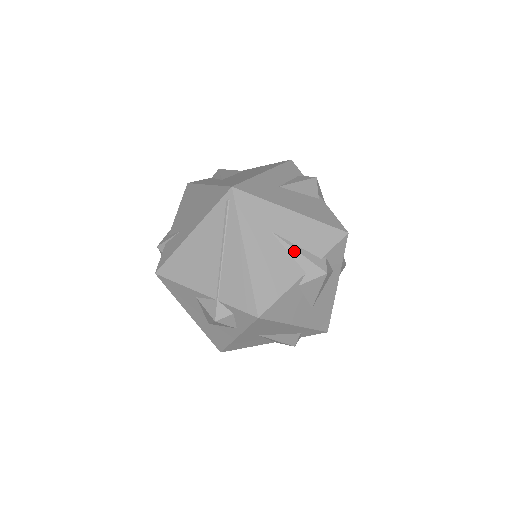
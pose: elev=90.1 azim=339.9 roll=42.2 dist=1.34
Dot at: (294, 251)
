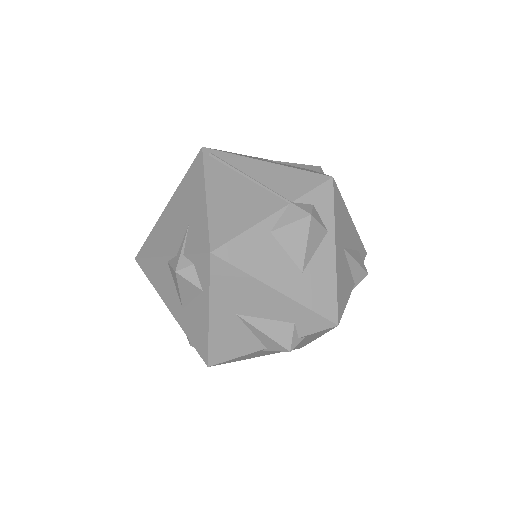
Dot at: (288, 163)
